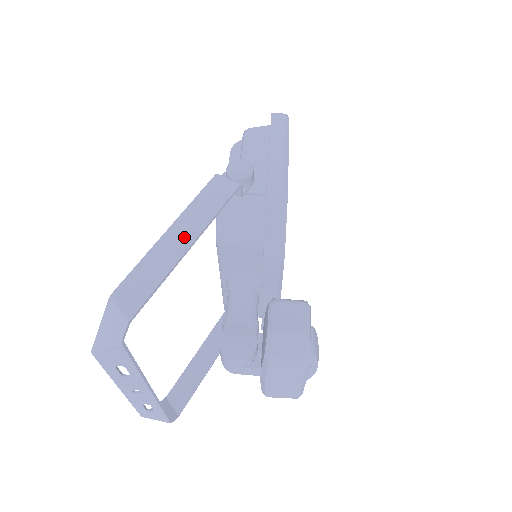
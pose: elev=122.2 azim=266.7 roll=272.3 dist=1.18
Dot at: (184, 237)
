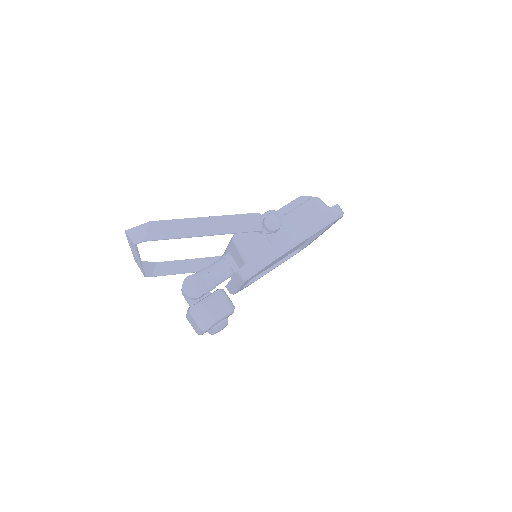
Dot at: (207, 229)
